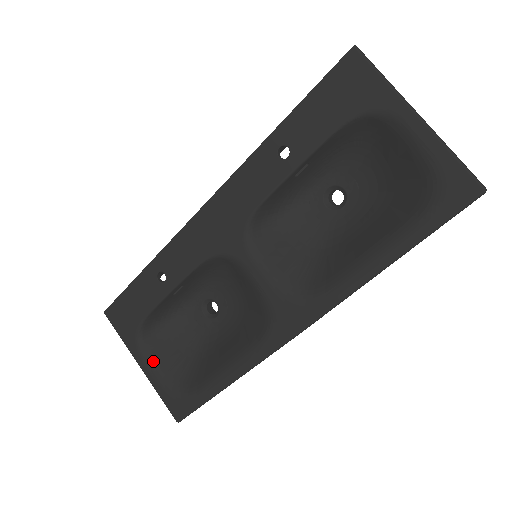
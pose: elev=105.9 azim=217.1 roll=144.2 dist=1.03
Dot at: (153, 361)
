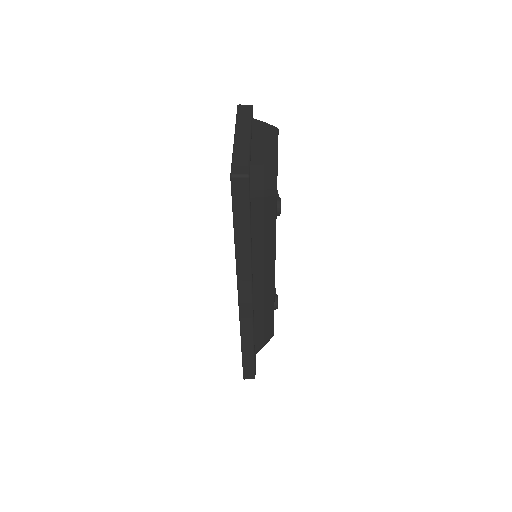
Dot at: occluded
